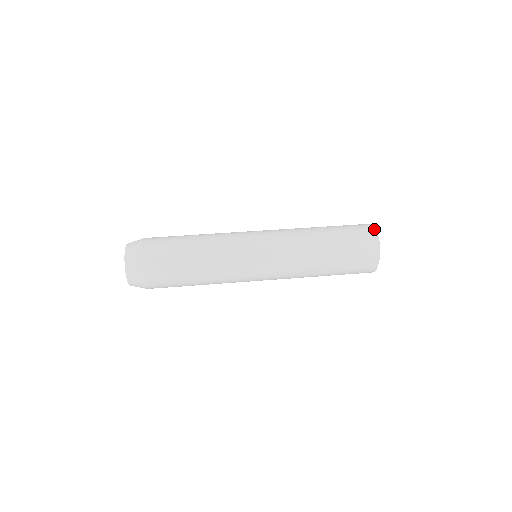
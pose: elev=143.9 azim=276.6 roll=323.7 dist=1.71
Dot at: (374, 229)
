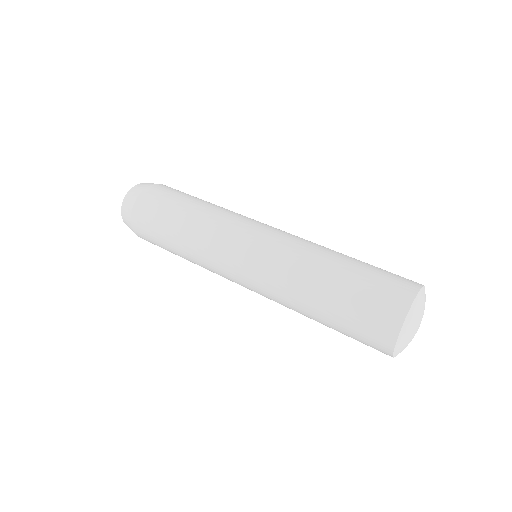
Dot at: (417, 289)
